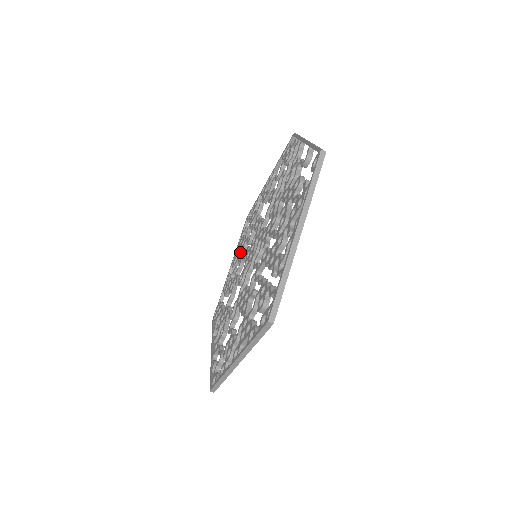
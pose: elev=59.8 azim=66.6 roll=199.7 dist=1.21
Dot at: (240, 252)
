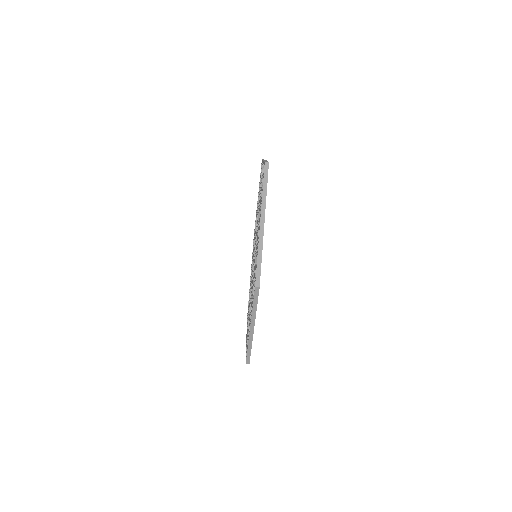
Dot at: occluded
